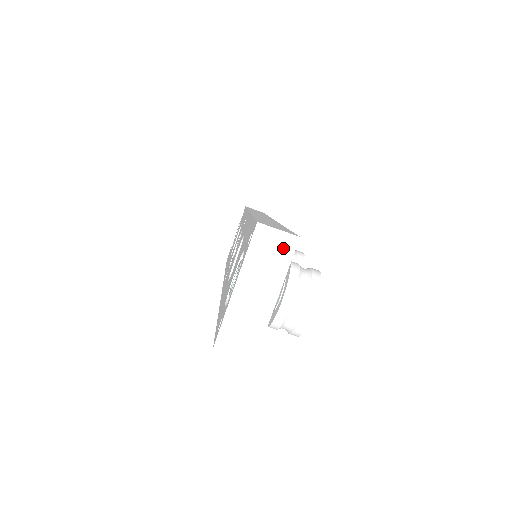
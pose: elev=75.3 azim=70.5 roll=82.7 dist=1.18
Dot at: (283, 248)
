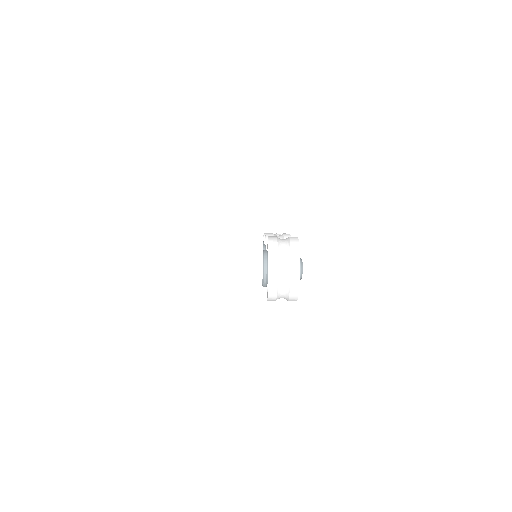
Dot at: (252, 223)
